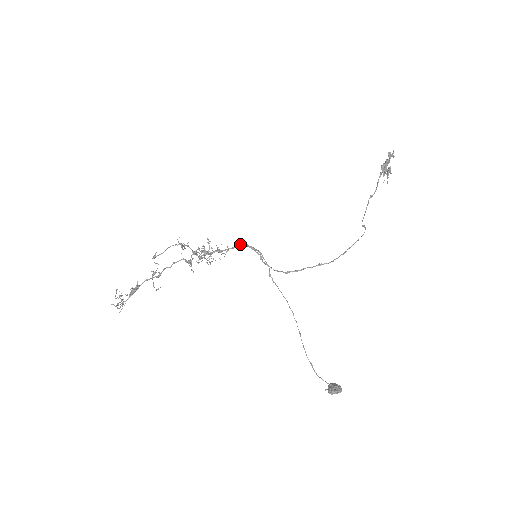
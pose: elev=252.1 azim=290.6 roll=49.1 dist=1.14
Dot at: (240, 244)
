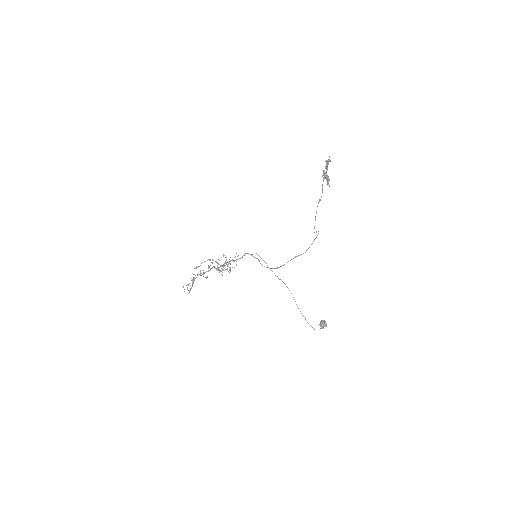
Dot at: occluded
